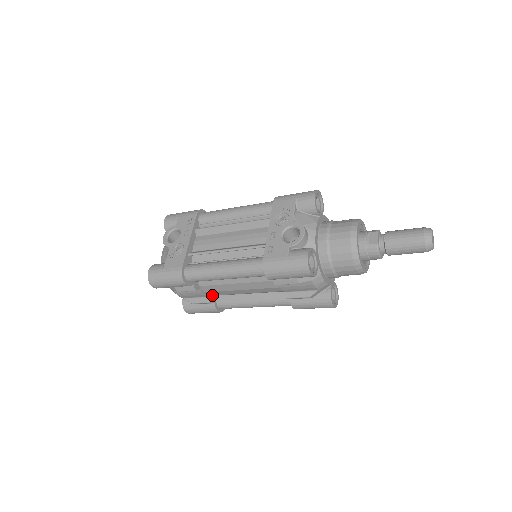
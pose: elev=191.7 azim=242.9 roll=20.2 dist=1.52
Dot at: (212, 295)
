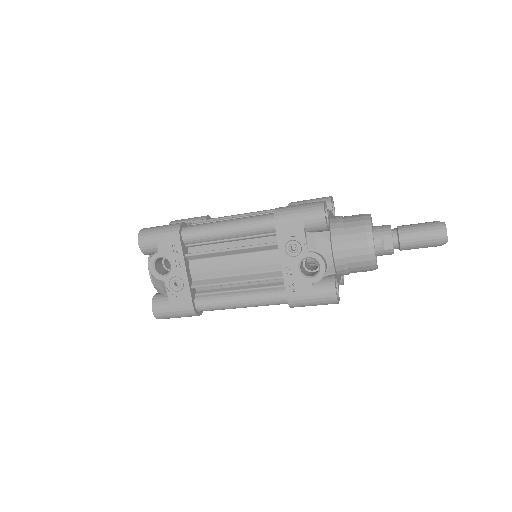
Dot at: occluded
